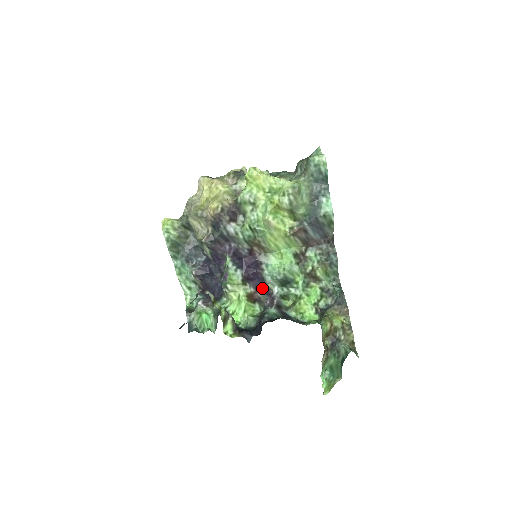
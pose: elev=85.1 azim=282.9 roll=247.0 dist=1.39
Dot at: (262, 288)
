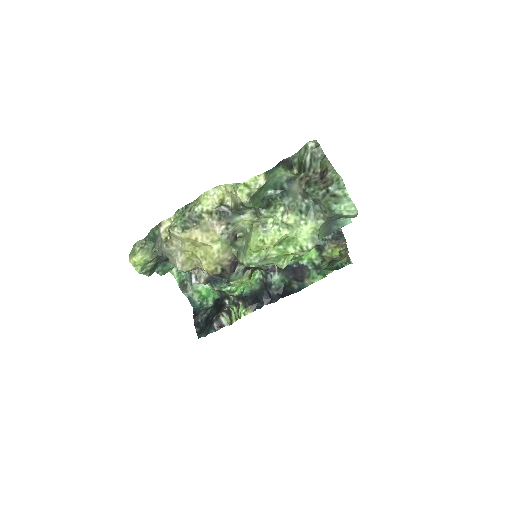
Dot at: occluded
